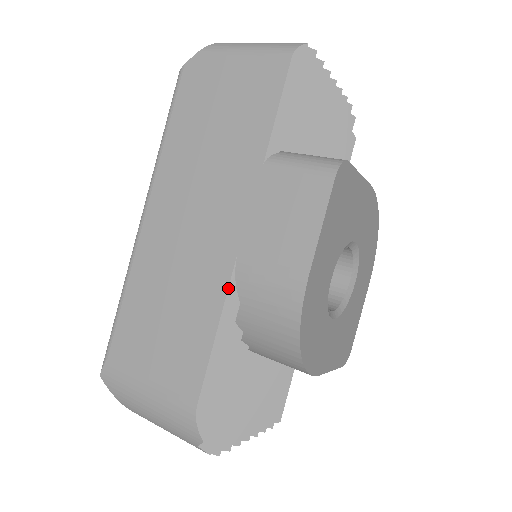
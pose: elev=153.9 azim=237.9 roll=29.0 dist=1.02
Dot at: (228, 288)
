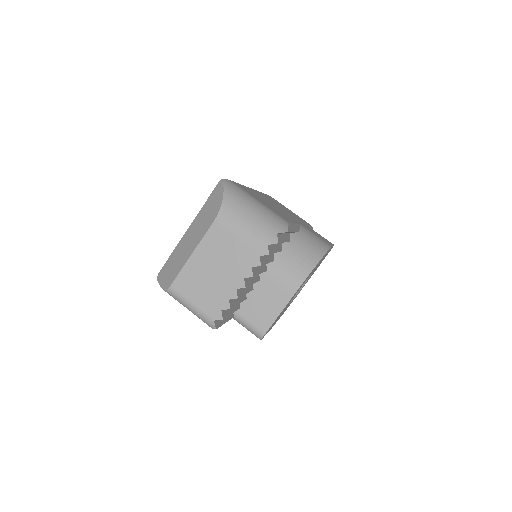
Dot at: occluded
